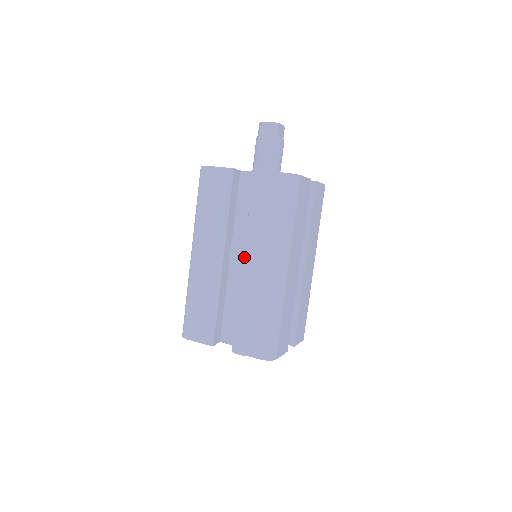
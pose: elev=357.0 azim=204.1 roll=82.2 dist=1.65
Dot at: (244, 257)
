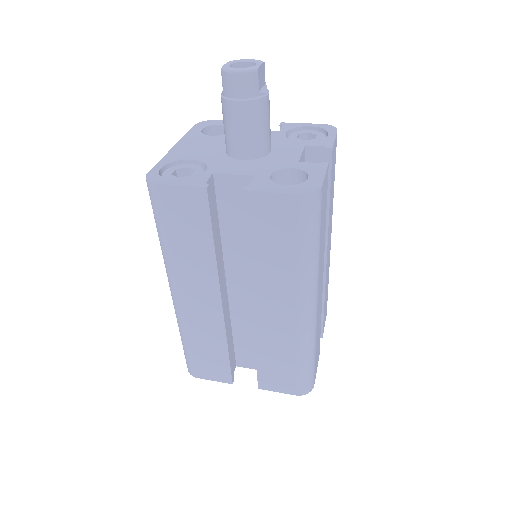
Dot at: (252, 301)
